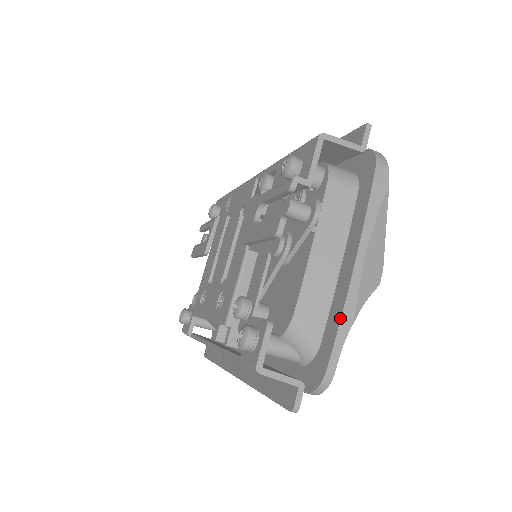
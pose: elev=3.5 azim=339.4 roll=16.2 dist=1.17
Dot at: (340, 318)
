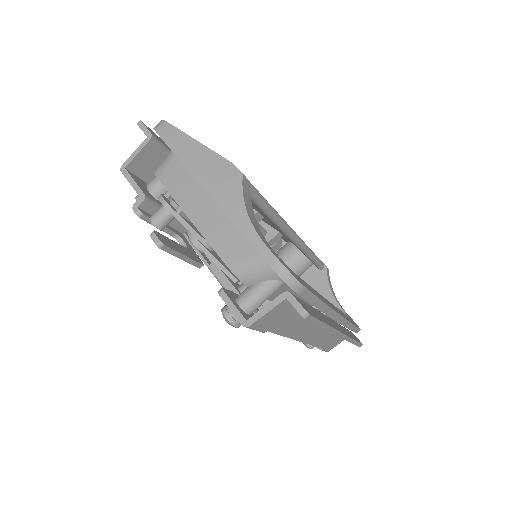
Dot at: occluded
